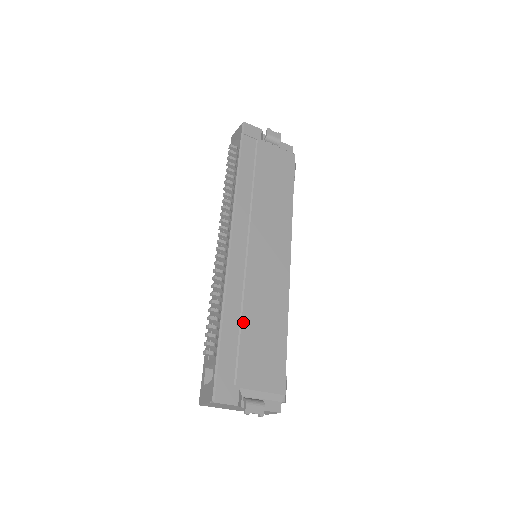
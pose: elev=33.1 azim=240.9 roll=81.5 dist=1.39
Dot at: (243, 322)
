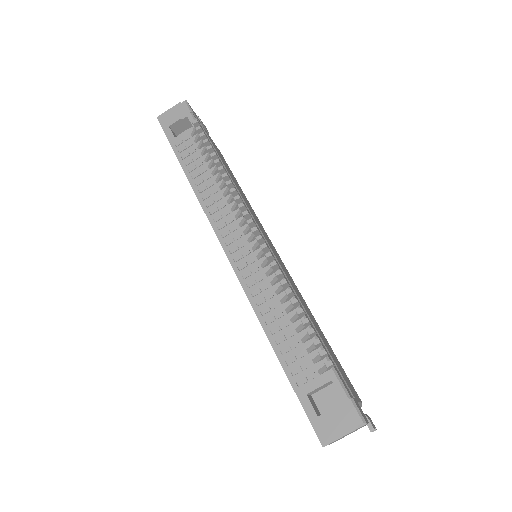
Dot at: (314, 325)
